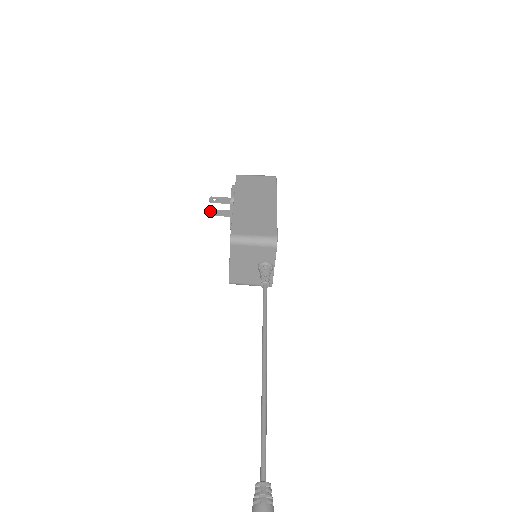
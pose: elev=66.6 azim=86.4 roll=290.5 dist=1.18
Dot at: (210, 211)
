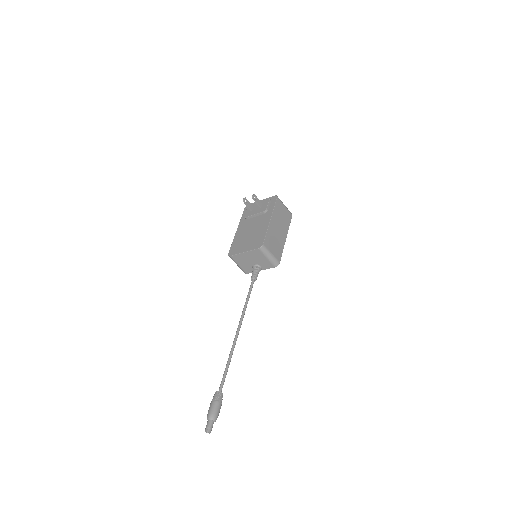
Dot at: (245, 198)
